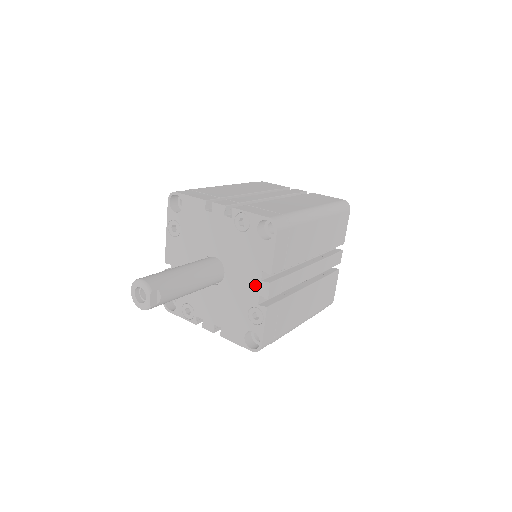
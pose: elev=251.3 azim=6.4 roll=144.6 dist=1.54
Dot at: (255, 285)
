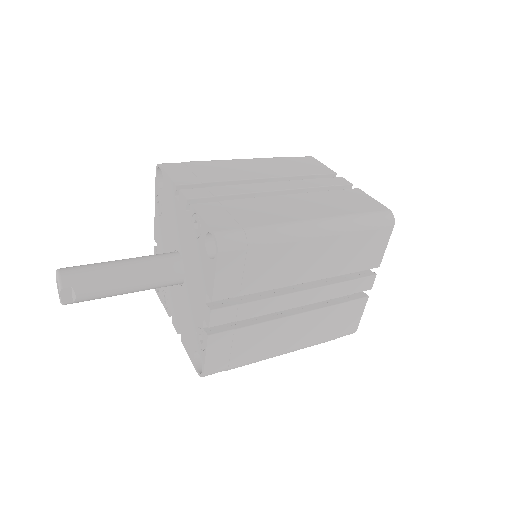
Dot at: (201, 305)
